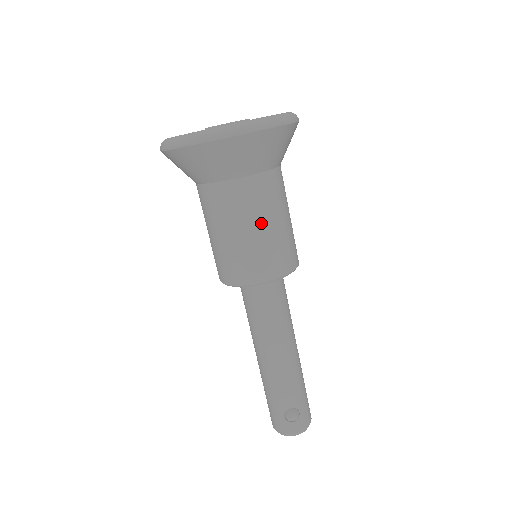
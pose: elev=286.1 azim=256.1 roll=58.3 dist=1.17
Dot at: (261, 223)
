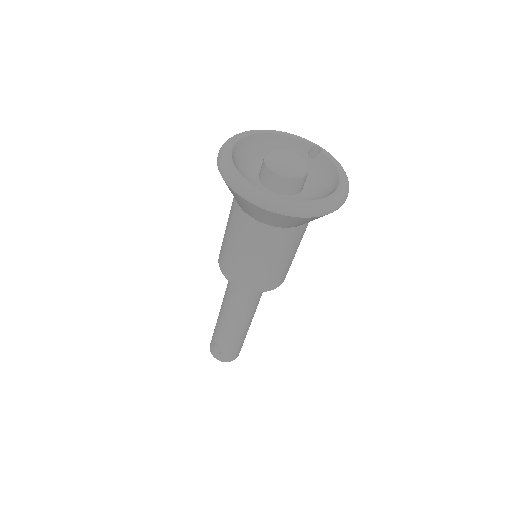
Dot at: (246, 251)
